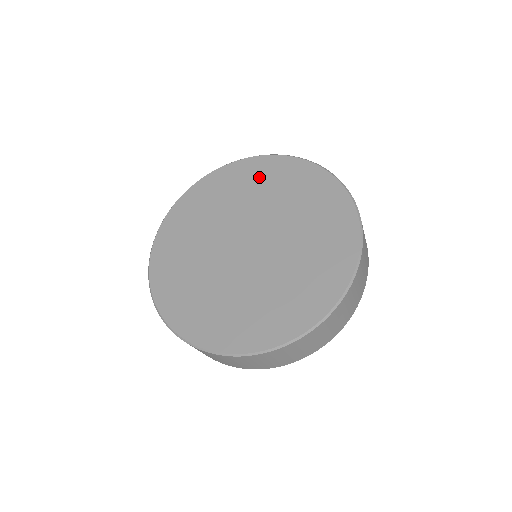
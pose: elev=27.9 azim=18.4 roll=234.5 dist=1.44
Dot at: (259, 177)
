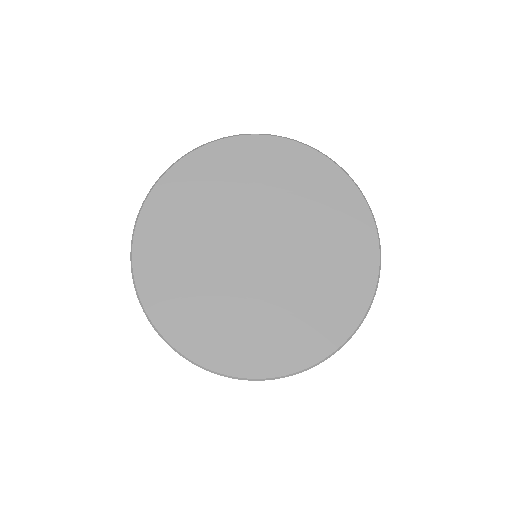
Dot at: (319, 190)
